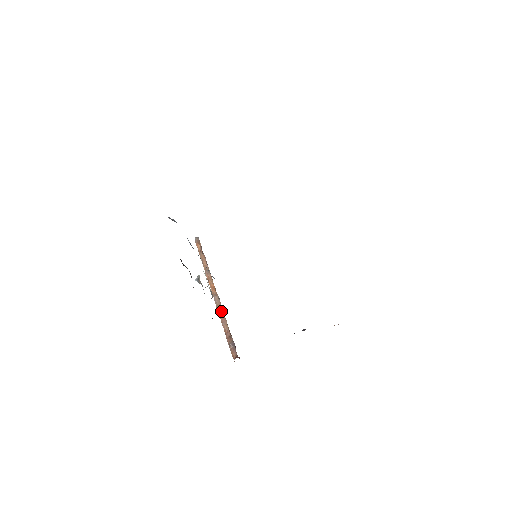
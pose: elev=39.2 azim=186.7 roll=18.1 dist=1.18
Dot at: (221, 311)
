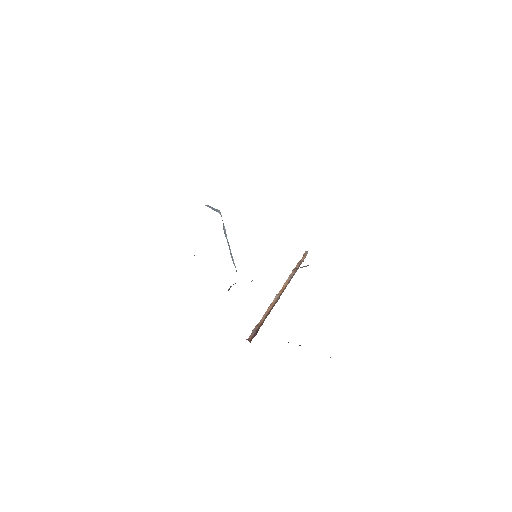
Dot at: (270, 306)
